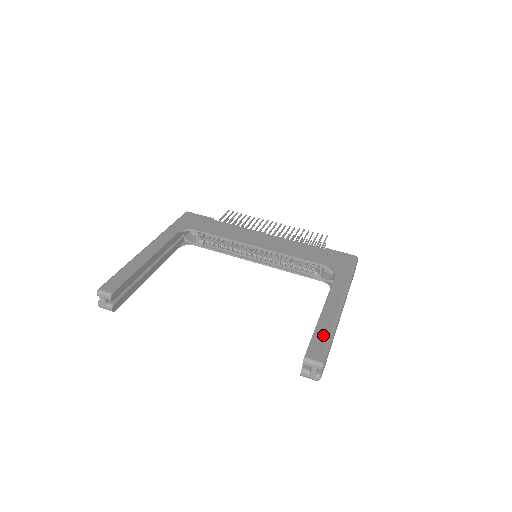
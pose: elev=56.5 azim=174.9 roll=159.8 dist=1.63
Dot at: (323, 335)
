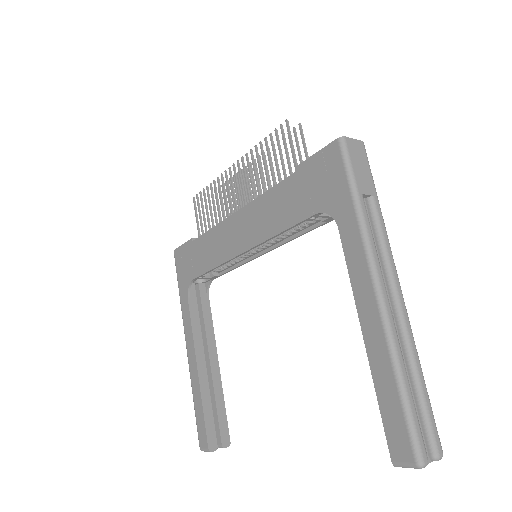
Dot at: (390, 398)
